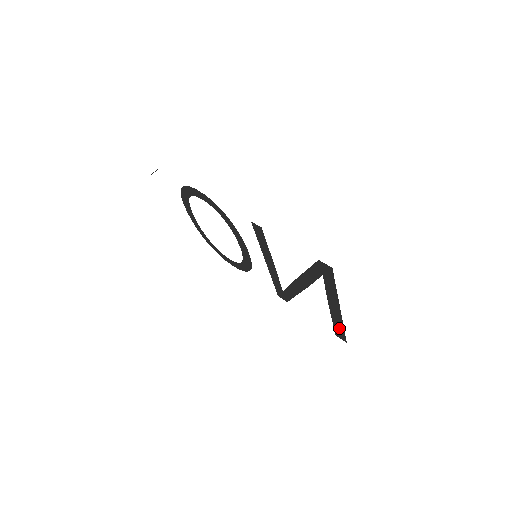
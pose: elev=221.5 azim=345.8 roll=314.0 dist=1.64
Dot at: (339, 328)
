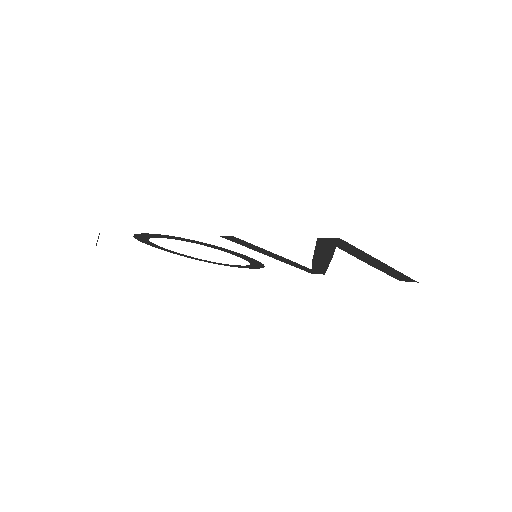
Dot at: (398, 276)
